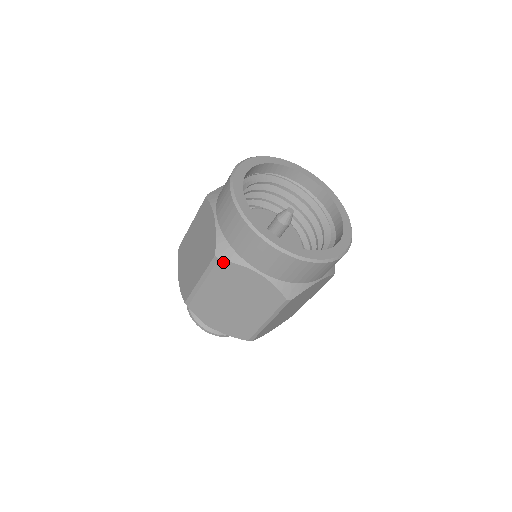
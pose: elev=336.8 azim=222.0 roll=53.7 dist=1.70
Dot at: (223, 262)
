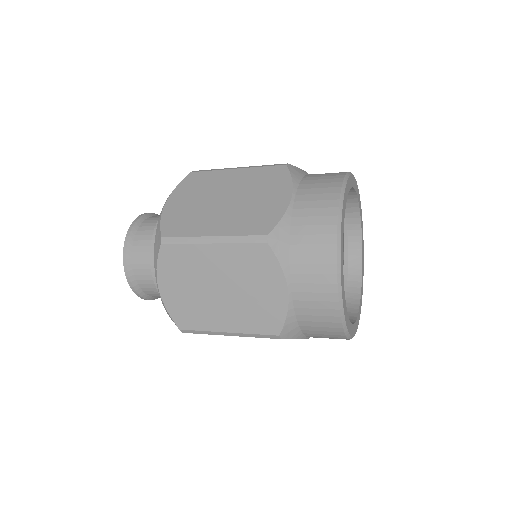
Dot at: occluded
